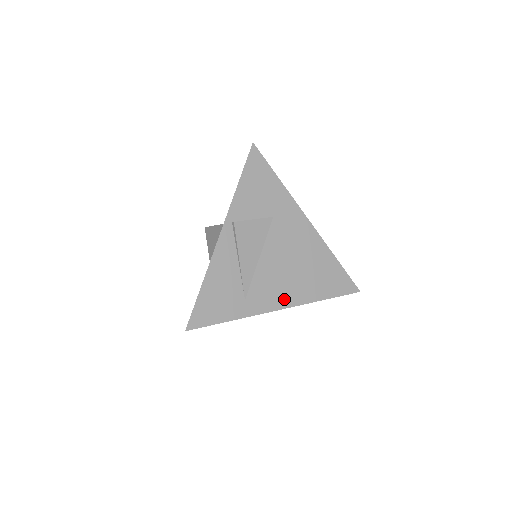
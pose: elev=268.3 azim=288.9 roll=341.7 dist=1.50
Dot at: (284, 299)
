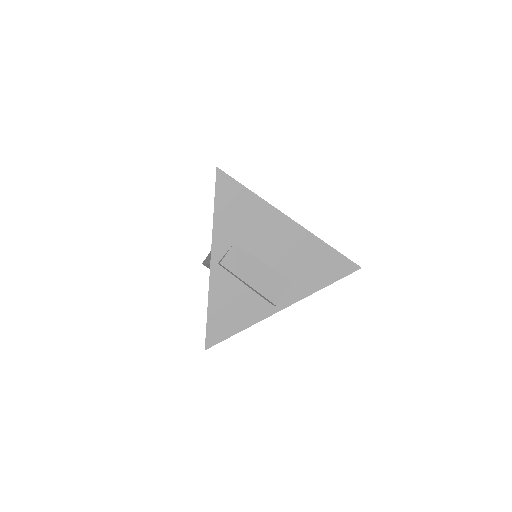
Dot at: occluded
